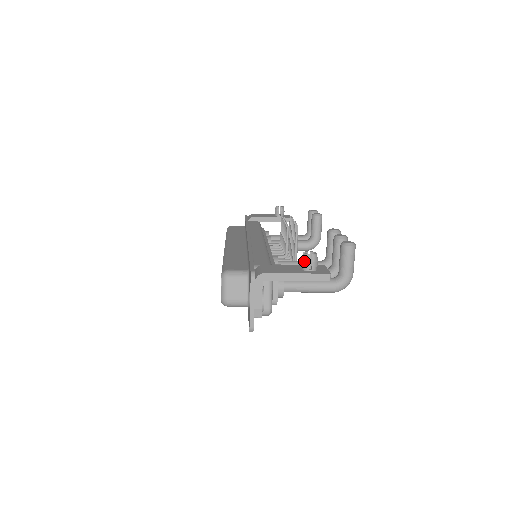
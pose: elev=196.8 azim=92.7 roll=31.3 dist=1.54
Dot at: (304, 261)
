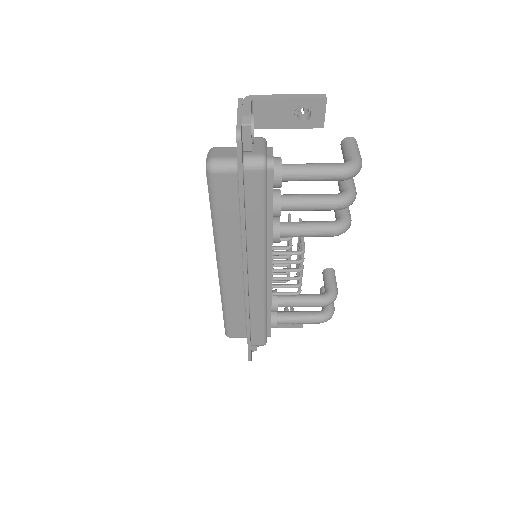
Dot at: occluded
